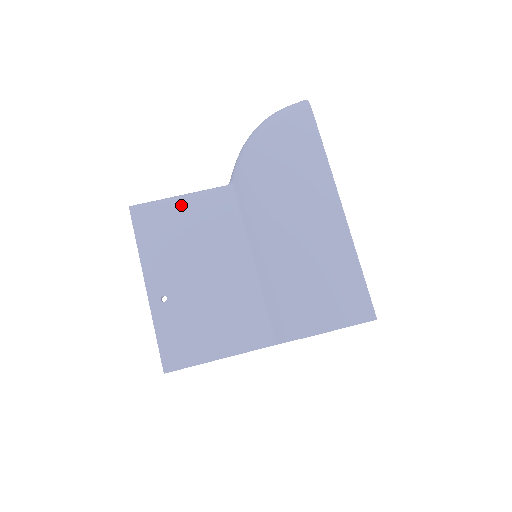
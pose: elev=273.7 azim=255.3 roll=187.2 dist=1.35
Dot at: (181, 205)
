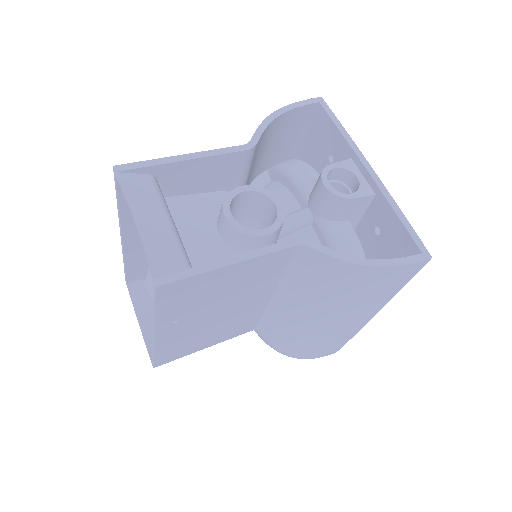
Dot at: occluded
